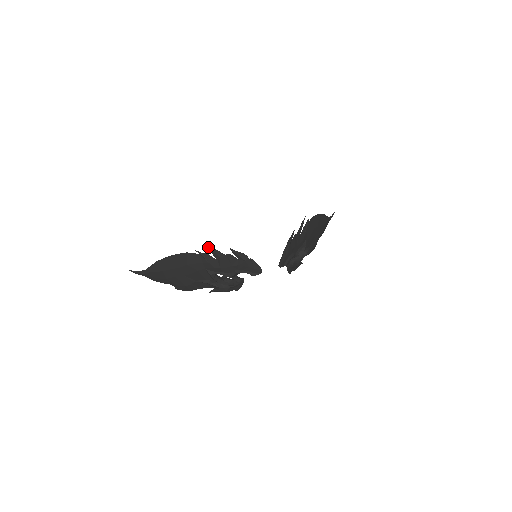
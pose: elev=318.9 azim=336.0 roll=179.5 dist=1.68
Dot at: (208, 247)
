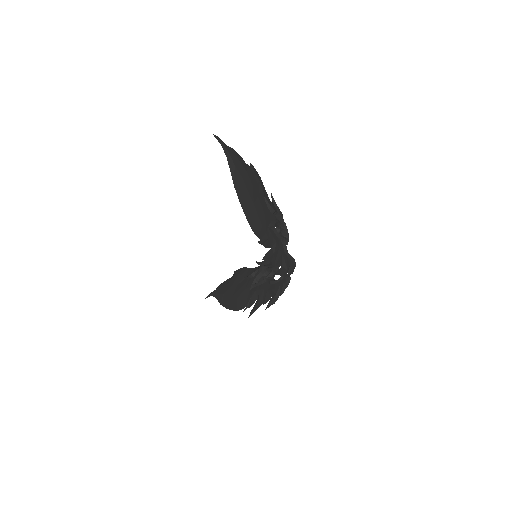
Dot at: occluded
